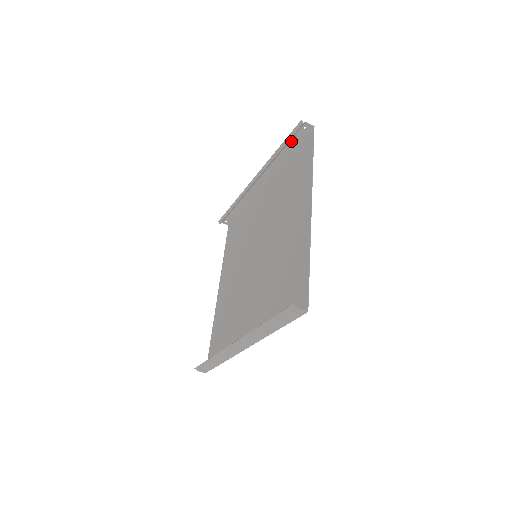
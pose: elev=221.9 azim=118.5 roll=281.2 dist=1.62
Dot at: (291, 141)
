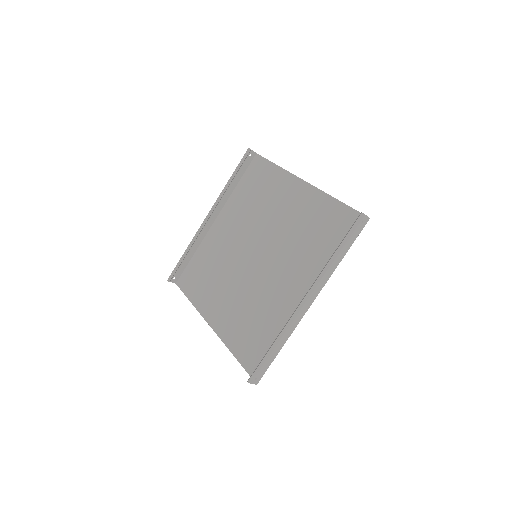
Dot at: (240, 169)
